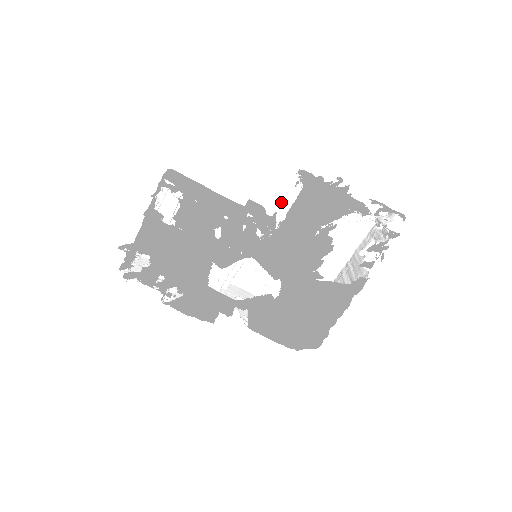
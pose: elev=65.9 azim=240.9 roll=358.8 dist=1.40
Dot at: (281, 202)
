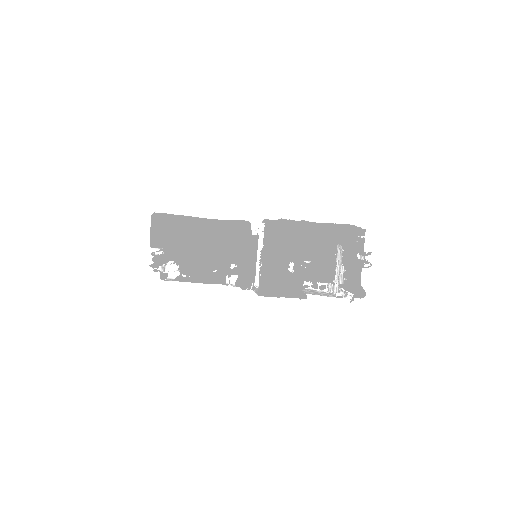
Dot at: (263, 221)
